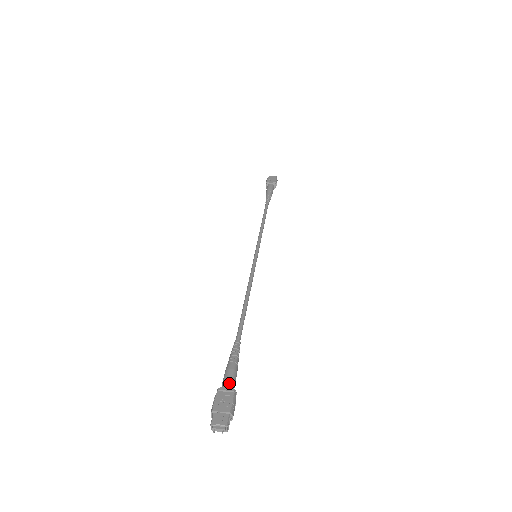
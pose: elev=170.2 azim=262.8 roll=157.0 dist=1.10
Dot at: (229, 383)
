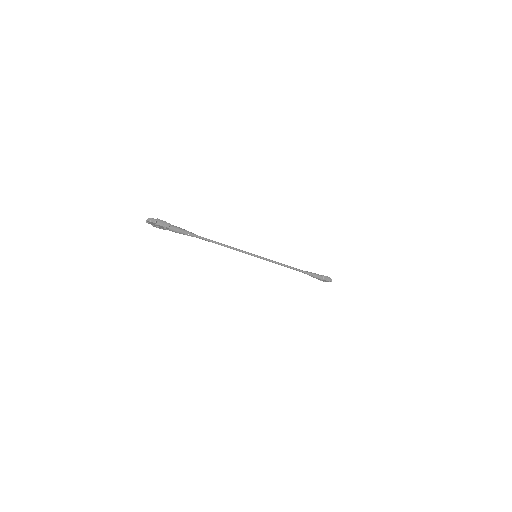
Dot at: (170, 224)
